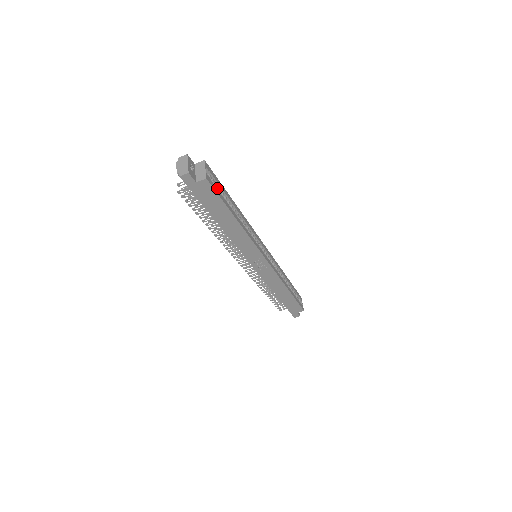
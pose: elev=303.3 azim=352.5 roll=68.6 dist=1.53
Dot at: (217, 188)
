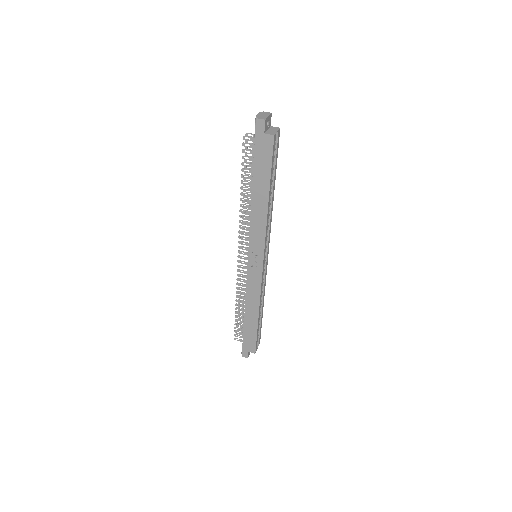
Dot at: occluded
